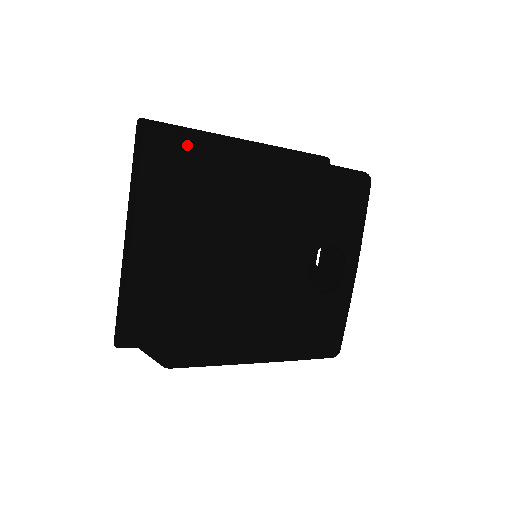
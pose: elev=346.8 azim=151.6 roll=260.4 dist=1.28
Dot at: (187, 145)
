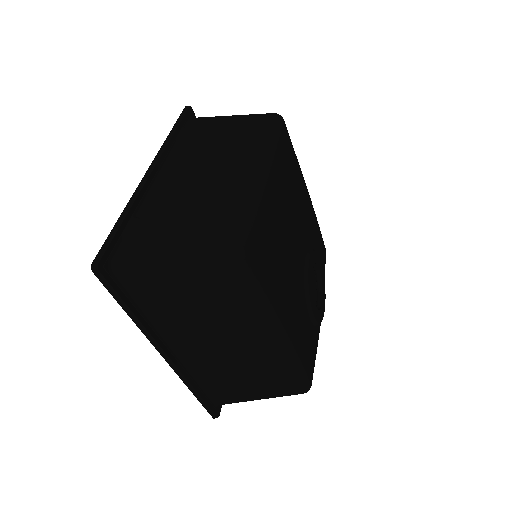
Dot at: (275, 113)
